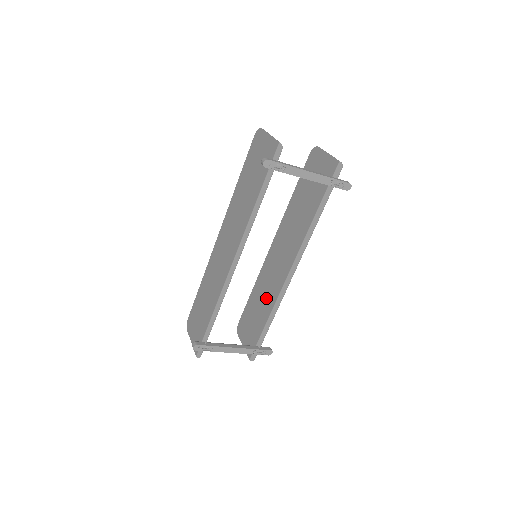
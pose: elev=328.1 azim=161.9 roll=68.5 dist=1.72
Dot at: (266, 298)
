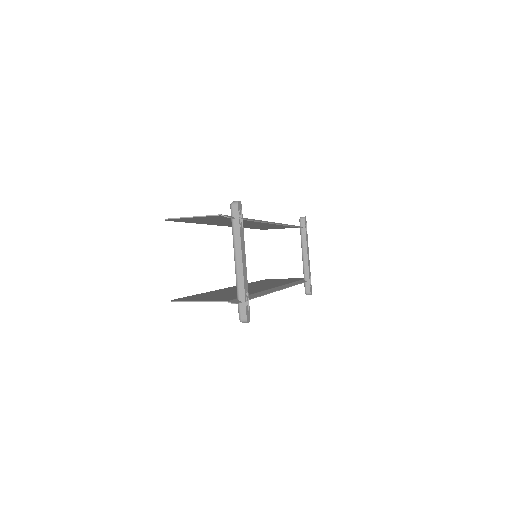
Dot at: occluded
